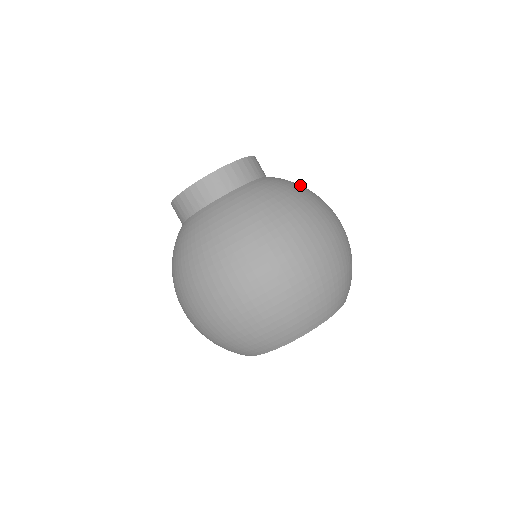
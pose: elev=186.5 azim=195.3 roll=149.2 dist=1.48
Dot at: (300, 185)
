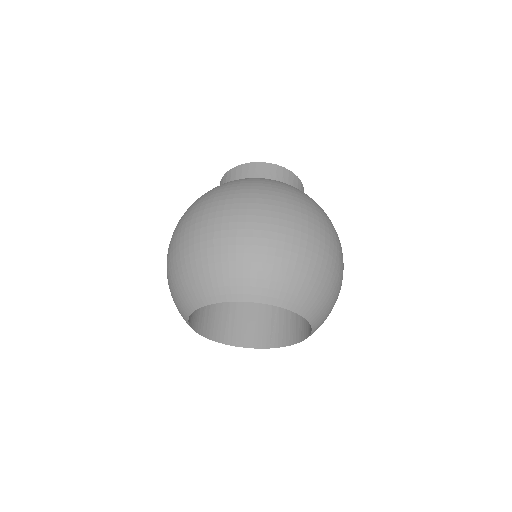
Dot at: occluded
